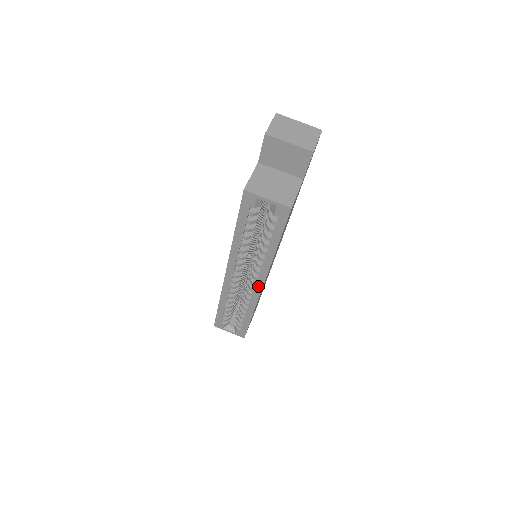
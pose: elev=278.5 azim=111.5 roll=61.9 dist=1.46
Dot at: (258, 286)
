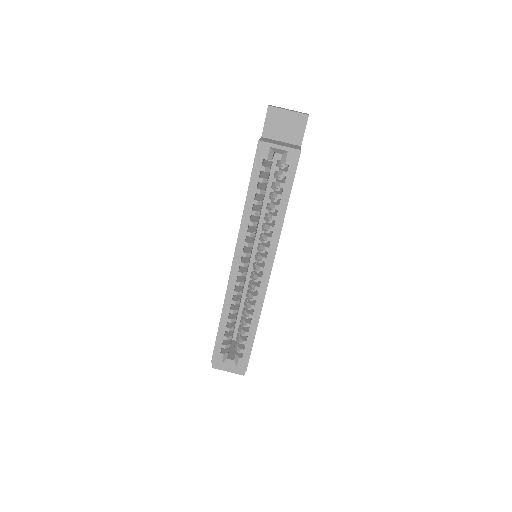
Dot at: (266, 271)
